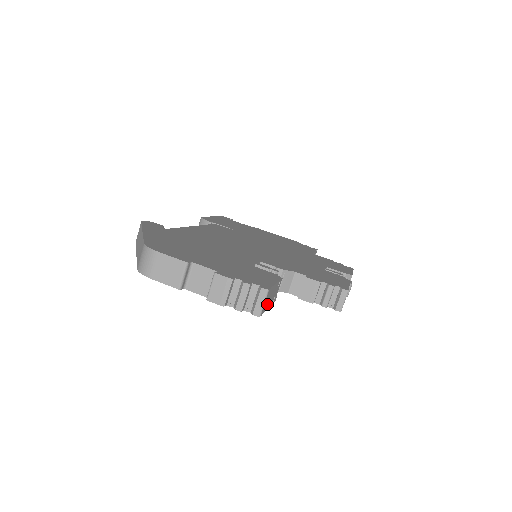
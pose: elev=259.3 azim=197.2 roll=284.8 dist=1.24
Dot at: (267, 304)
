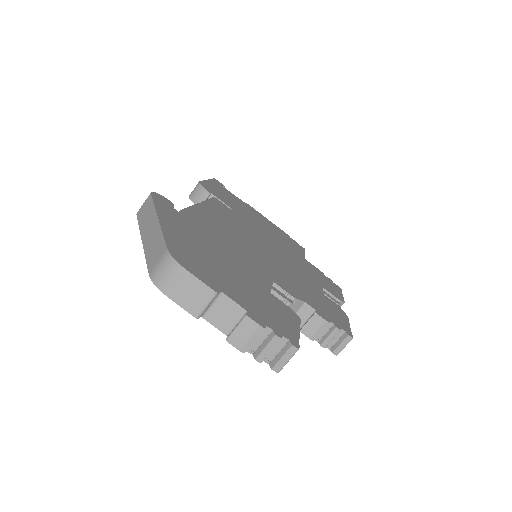
Dot at: occluded
